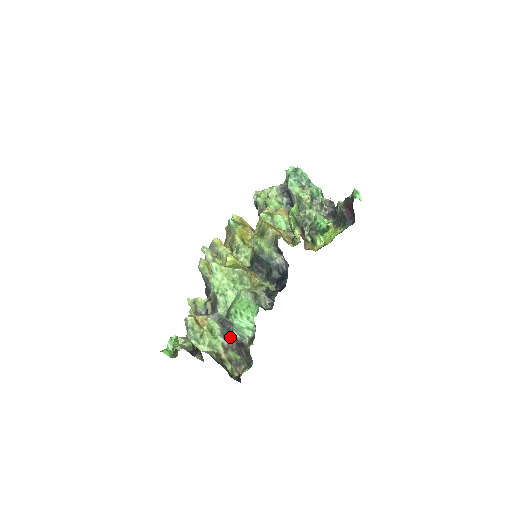
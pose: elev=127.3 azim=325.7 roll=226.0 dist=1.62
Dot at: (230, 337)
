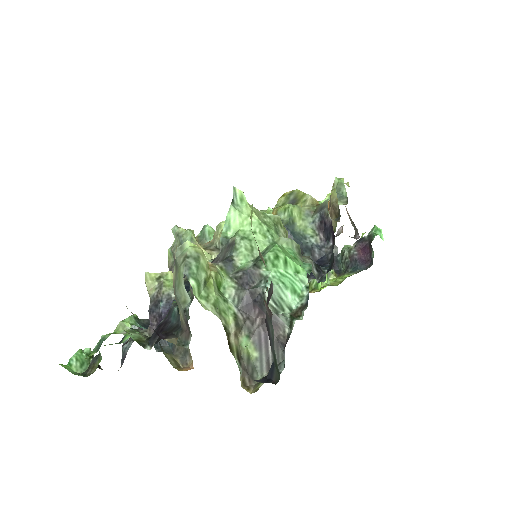
Dot at: (251, 307)
